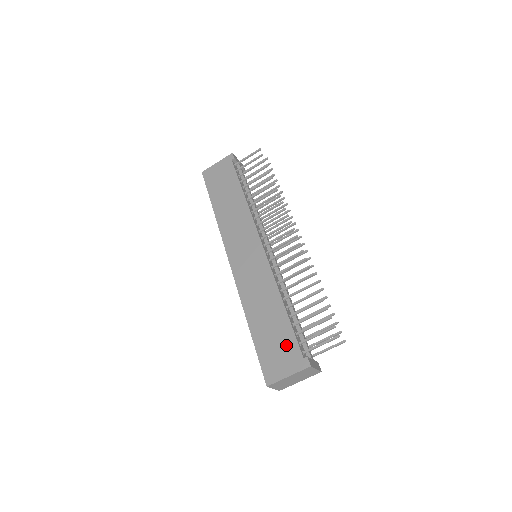
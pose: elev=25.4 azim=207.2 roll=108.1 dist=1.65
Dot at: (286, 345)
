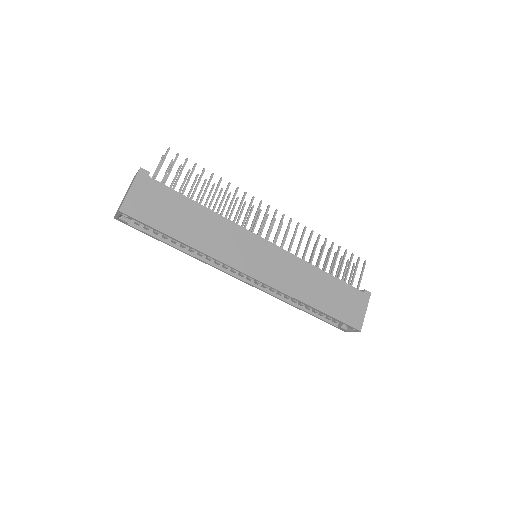
Dot at: (349, 295)
